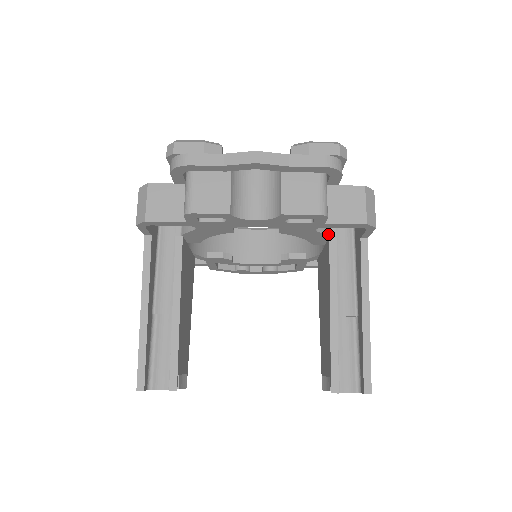
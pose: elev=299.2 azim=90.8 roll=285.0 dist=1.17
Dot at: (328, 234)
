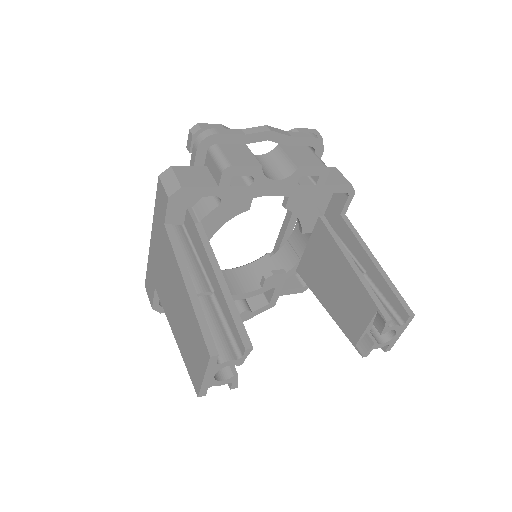
Dot at: (318, 211)
